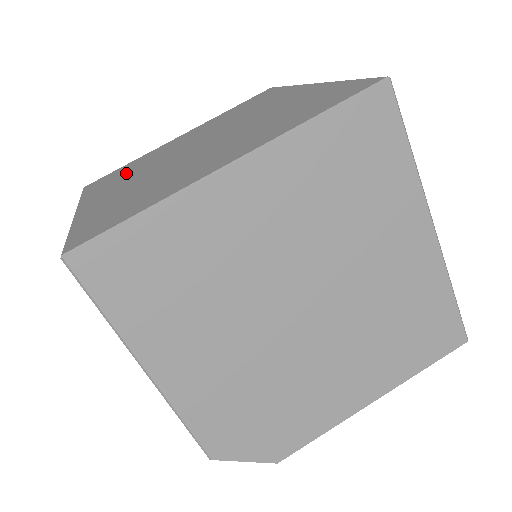
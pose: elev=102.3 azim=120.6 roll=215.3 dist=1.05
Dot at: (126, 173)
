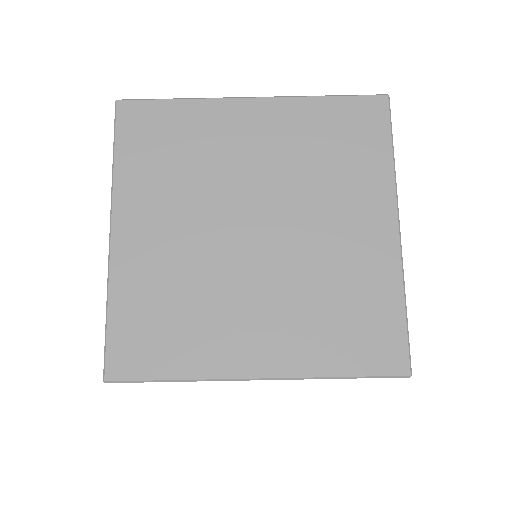
Dot at: (172, 165)
